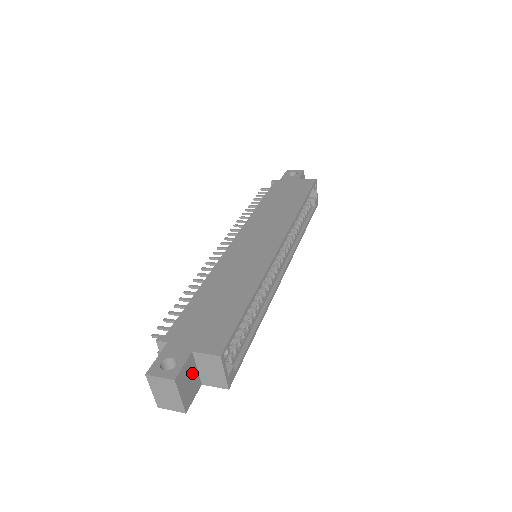
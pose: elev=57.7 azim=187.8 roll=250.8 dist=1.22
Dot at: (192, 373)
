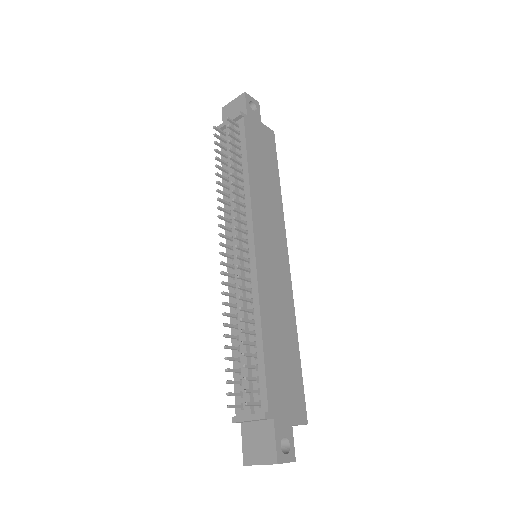
Dot at: occluded
